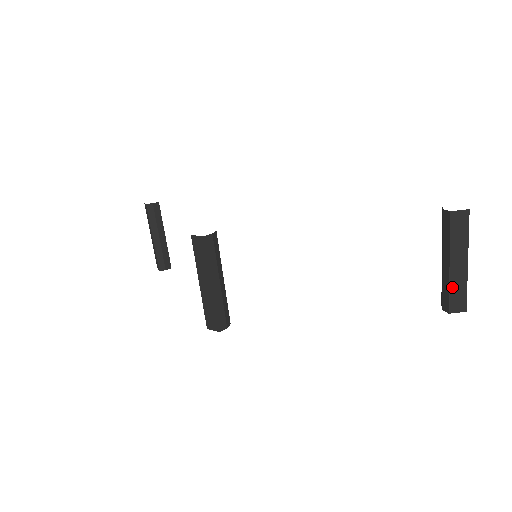
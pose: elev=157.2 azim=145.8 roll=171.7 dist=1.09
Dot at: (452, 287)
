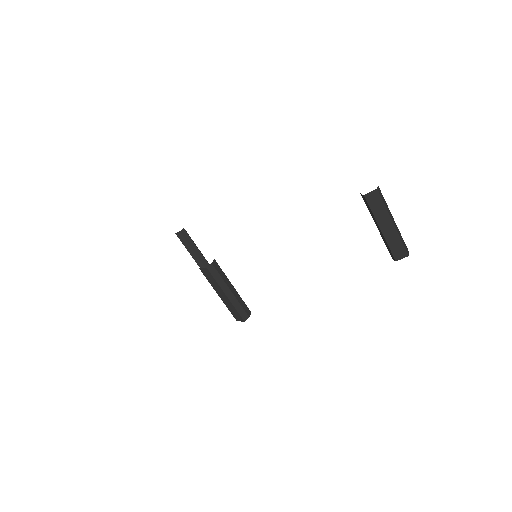
Dot at: (390, 243)
